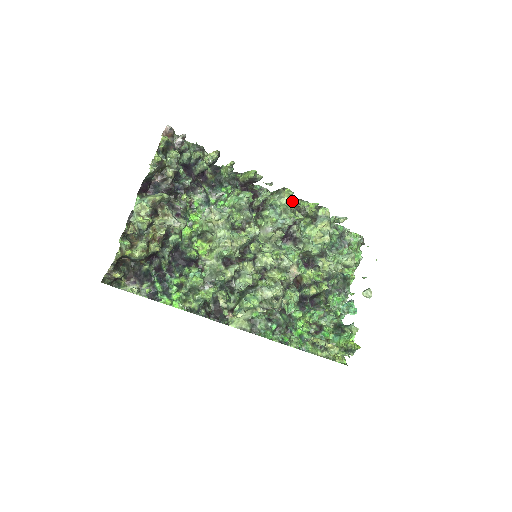
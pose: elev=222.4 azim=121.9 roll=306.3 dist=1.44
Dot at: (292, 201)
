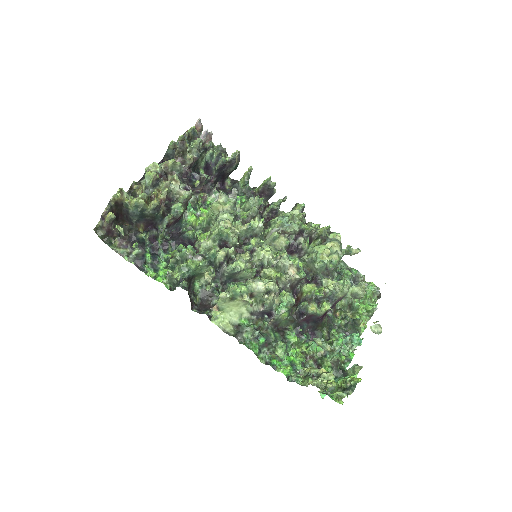
Dot at: occluded
